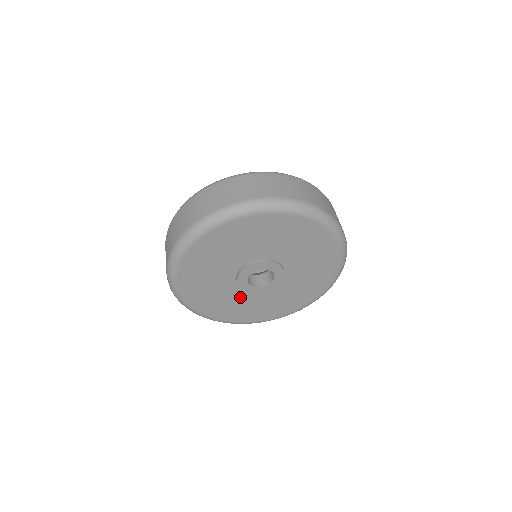
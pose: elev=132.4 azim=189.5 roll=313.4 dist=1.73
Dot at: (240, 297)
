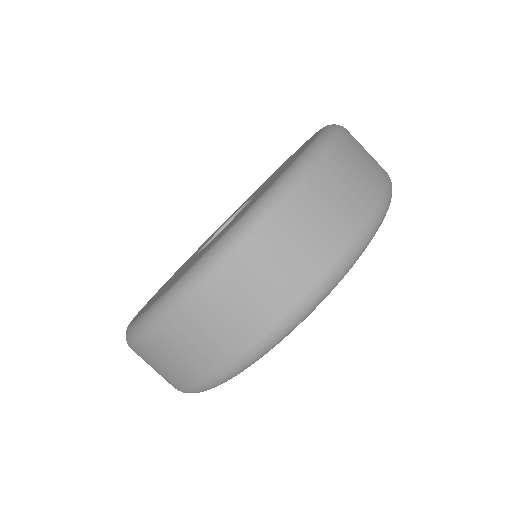
Dot at: occluded
